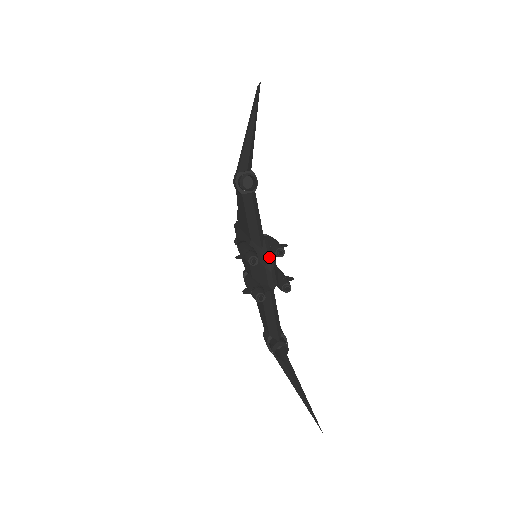
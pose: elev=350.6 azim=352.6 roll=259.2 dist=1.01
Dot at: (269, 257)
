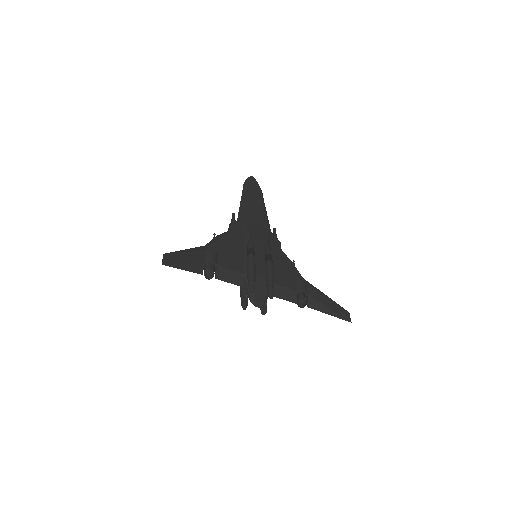
Dot at: (250, 295)
